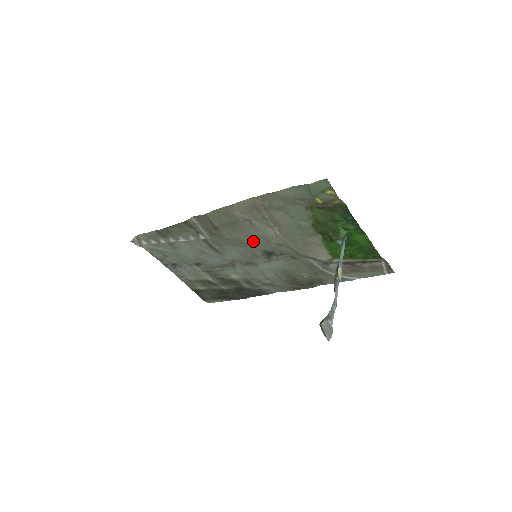
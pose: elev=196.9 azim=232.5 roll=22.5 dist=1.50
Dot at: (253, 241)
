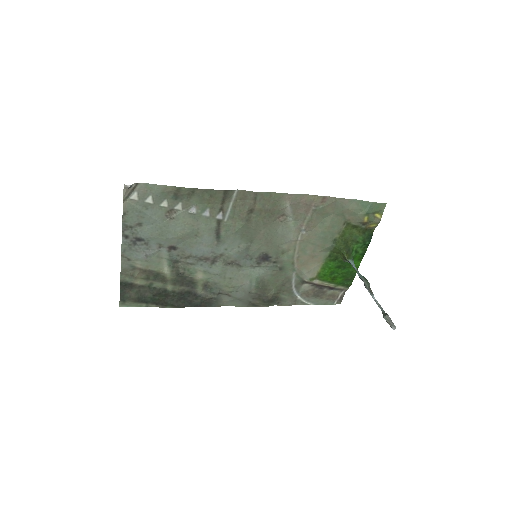
Dot at: (268, 239)
